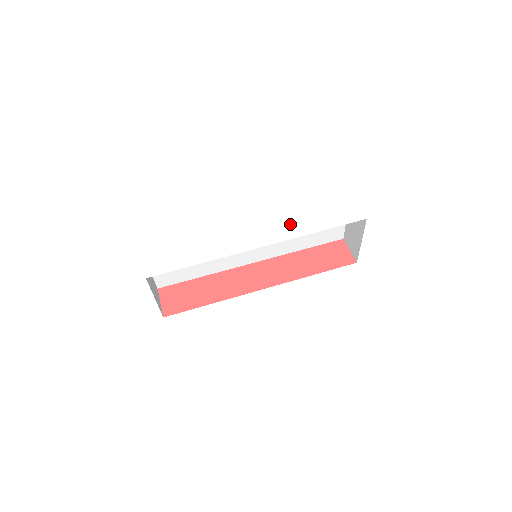
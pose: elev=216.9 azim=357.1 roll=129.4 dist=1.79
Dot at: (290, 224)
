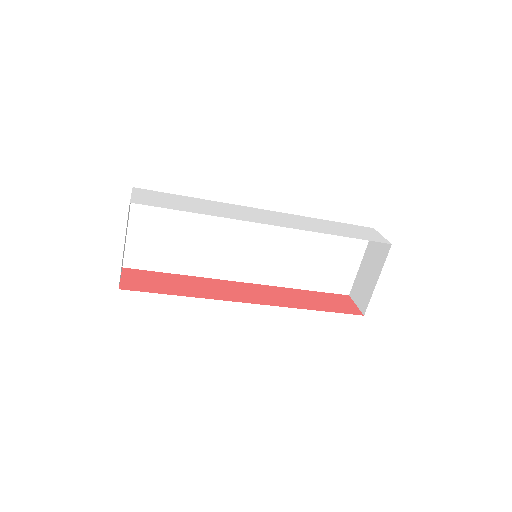
Dot at: (307, 223)
